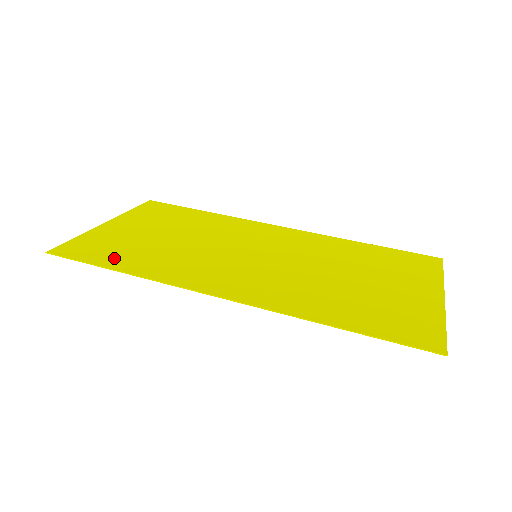
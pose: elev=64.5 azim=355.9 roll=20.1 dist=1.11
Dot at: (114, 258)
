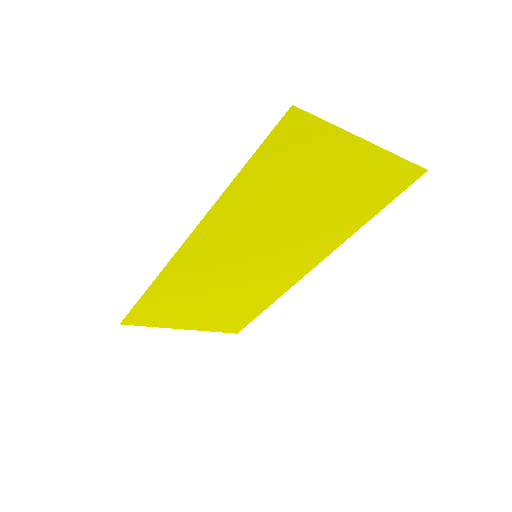
Dot at: (155, 300)
